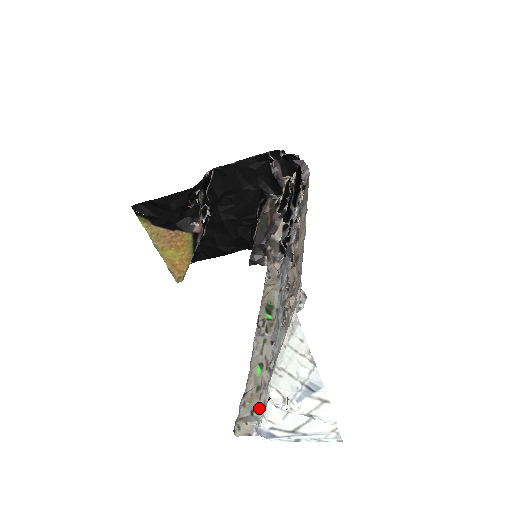
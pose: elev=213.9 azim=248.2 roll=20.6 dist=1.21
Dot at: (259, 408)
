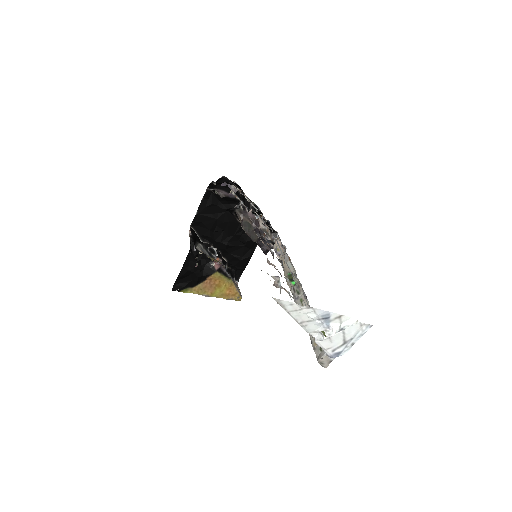
Dot at: occluded
